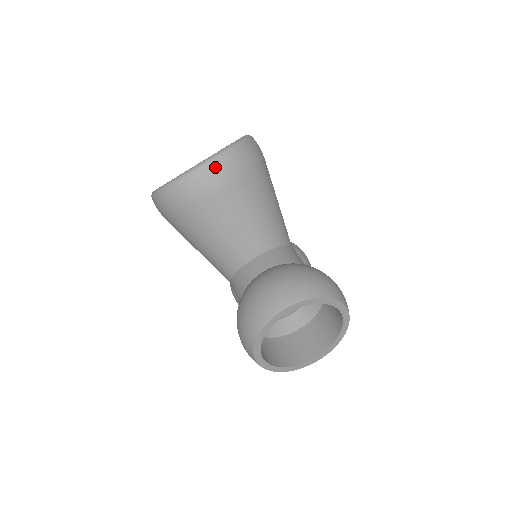
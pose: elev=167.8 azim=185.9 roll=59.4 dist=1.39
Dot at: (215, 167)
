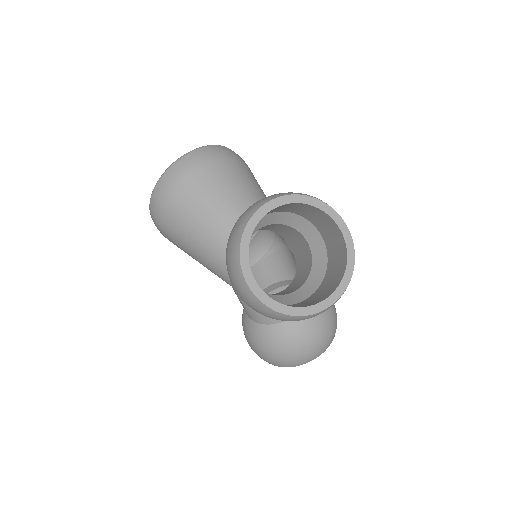
Dot at: (198, 152)
